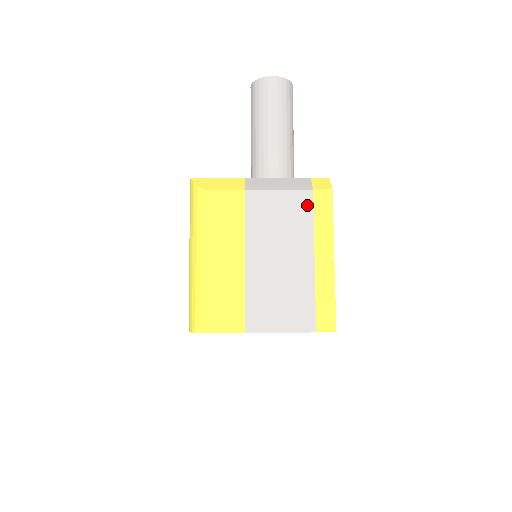
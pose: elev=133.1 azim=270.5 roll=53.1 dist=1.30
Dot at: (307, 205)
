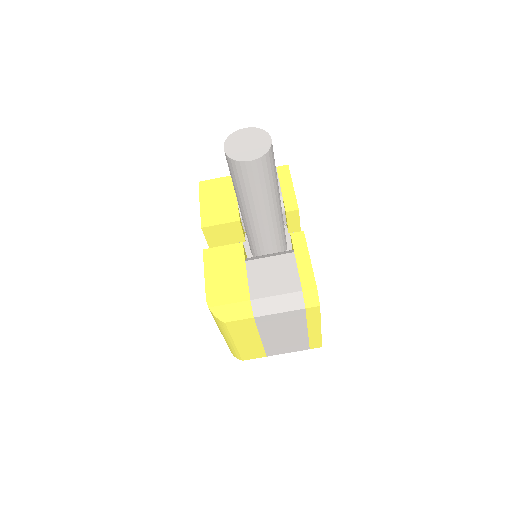
Dot at: (301, 315)
